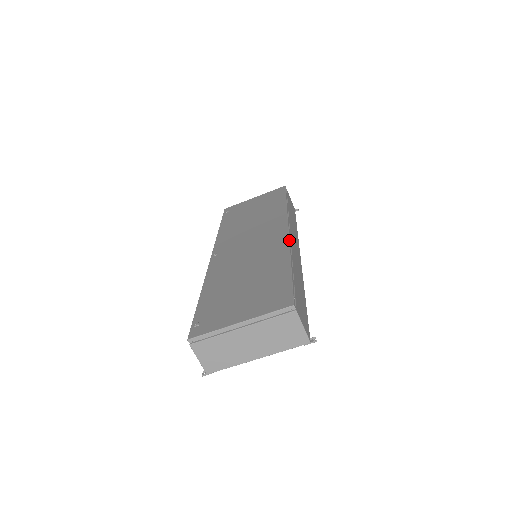
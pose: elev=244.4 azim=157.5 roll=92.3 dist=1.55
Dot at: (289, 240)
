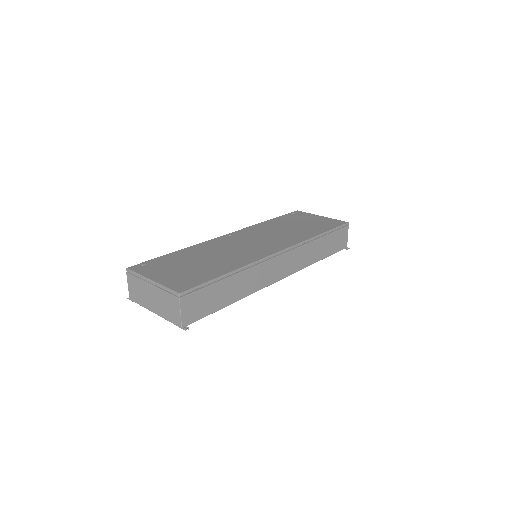
Dot at: (263, 258)
